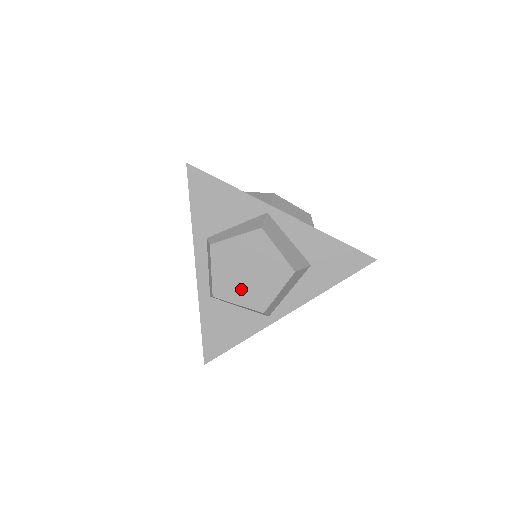
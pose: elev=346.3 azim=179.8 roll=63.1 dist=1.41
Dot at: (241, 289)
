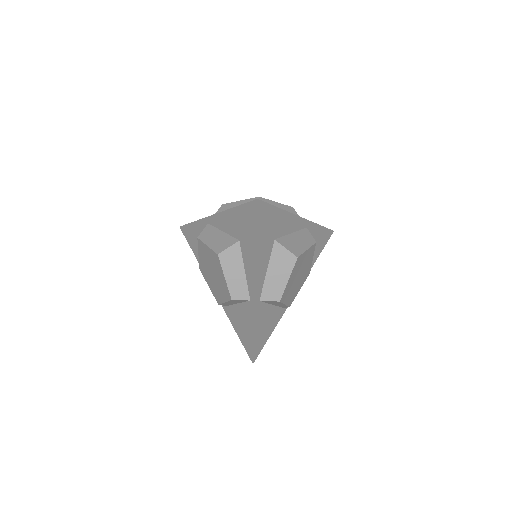
Dot at: (219, 289)
